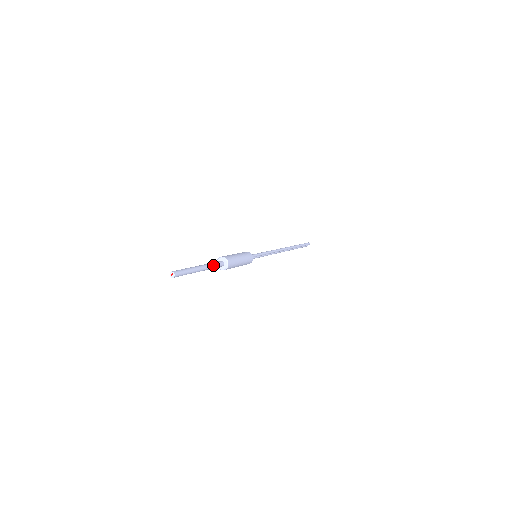
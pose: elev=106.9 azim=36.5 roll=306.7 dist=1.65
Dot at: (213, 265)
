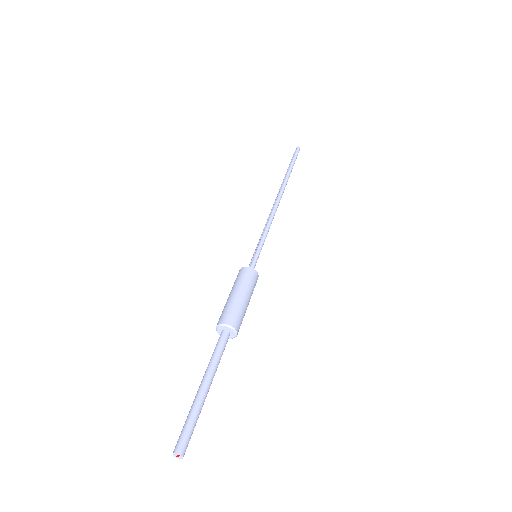
Dot at: (219, 357)
